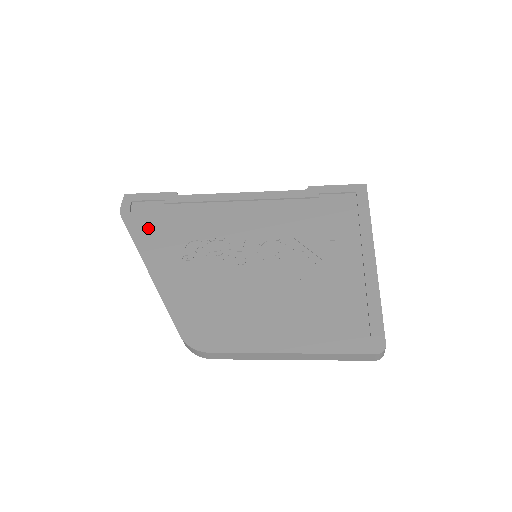
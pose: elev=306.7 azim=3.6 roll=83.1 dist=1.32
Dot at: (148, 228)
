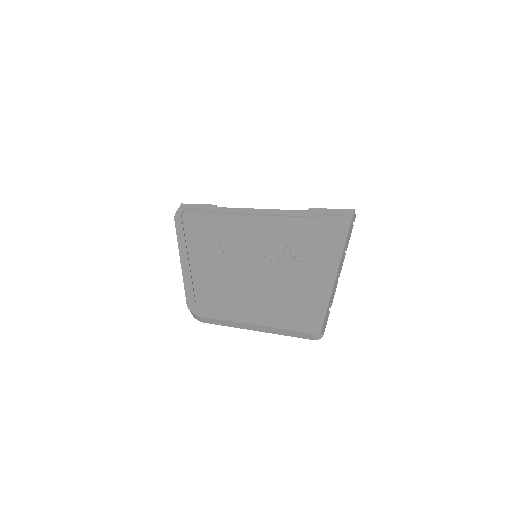
Dot at: (189, 229)
